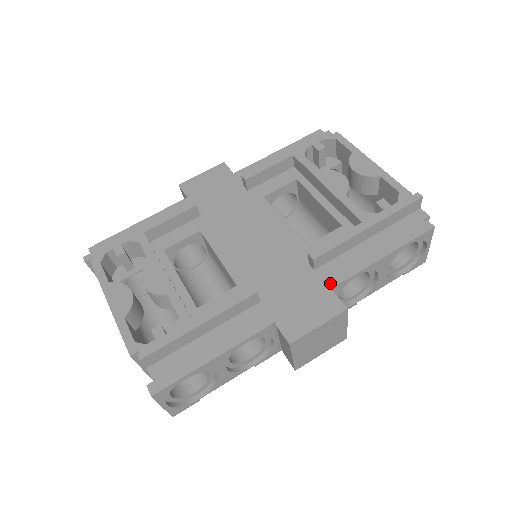
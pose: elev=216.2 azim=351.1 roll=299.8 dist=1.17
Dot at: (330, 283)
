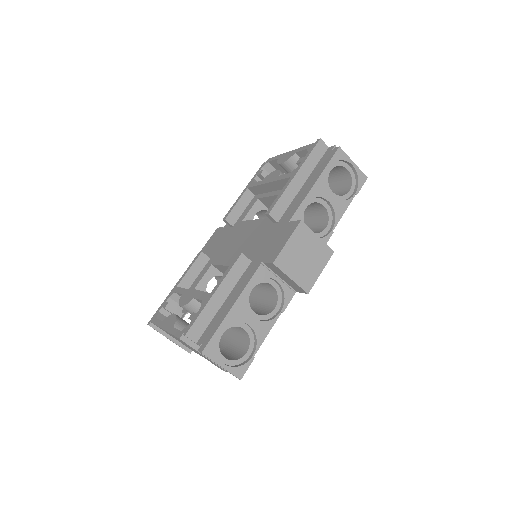
Dot at: (288, 219)
